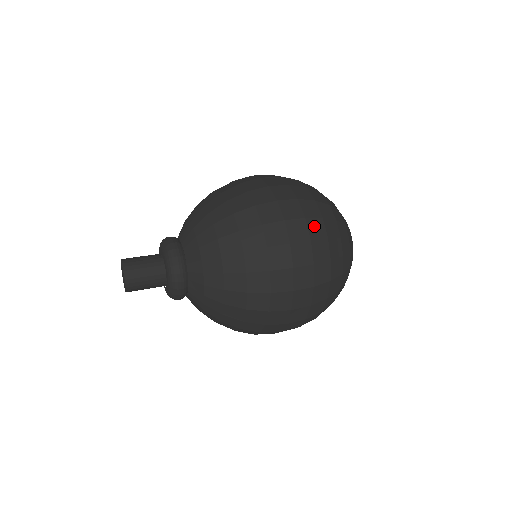
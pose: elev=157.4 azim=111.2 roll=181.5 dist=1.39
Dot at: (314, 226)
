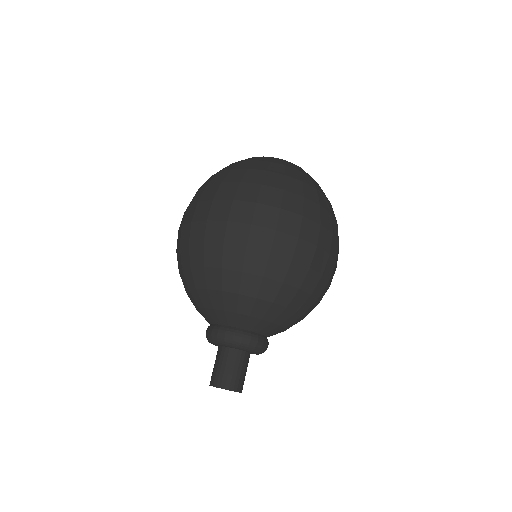
Dot at: (290, 204)
